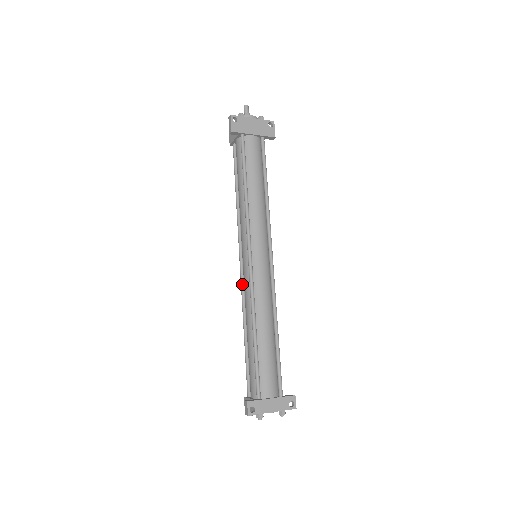
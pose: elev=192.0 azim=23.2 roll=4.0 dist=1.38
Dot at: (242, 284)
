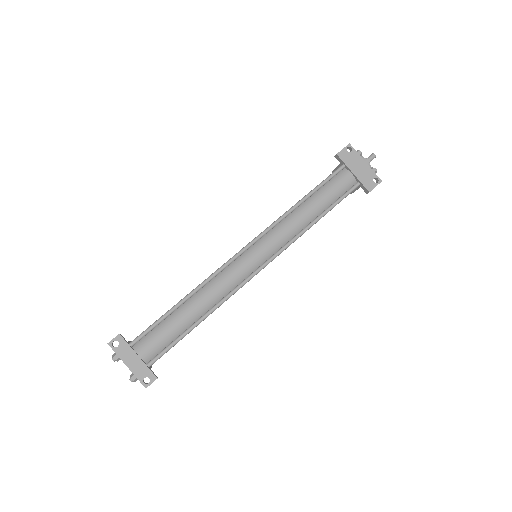
Dot at: occluded
